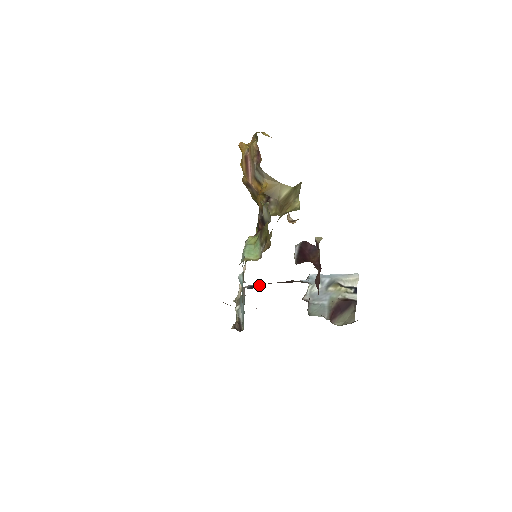
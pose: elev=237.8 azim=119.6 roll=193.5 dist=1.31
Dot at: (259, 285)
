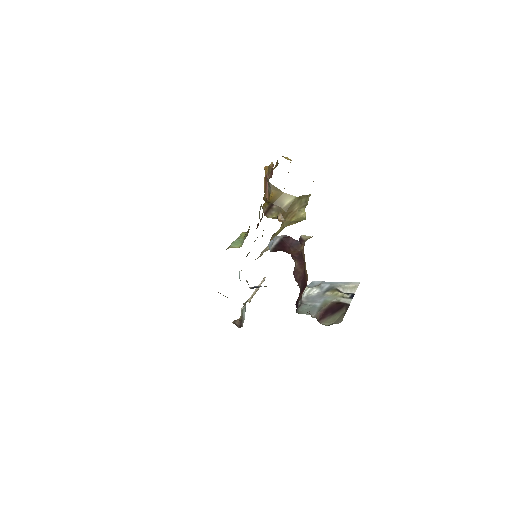
Dot at: occluded
